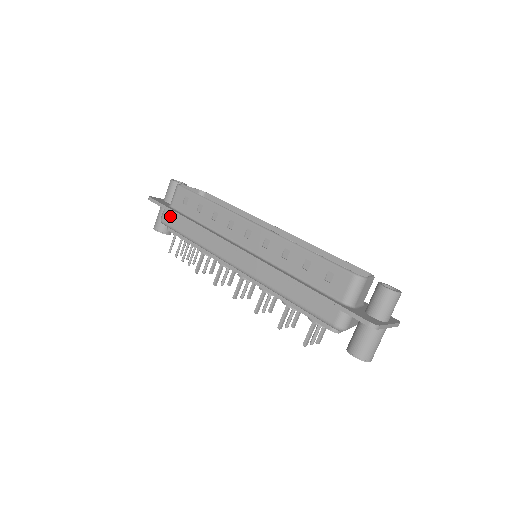
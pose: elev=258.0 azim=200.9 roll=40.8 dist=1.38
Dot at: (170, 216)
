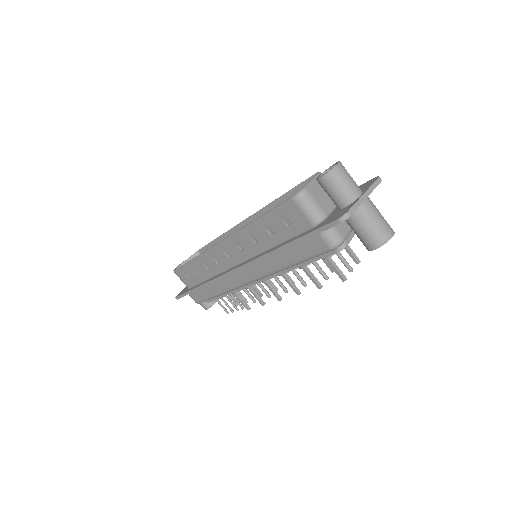
Dot at: (194, 295)
